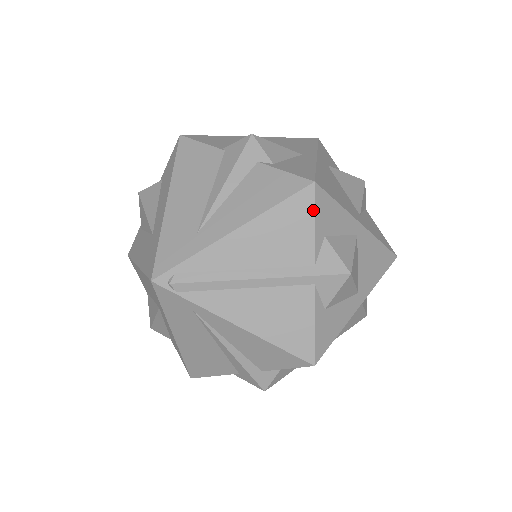
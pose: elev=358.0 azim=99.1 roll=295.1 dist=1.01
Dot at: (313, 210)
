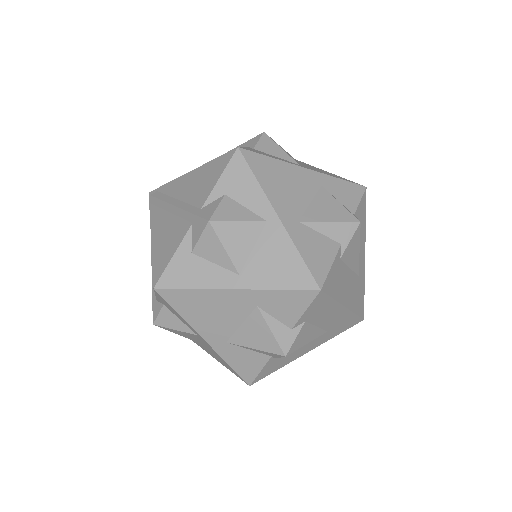
Dot at: (225, 167)
